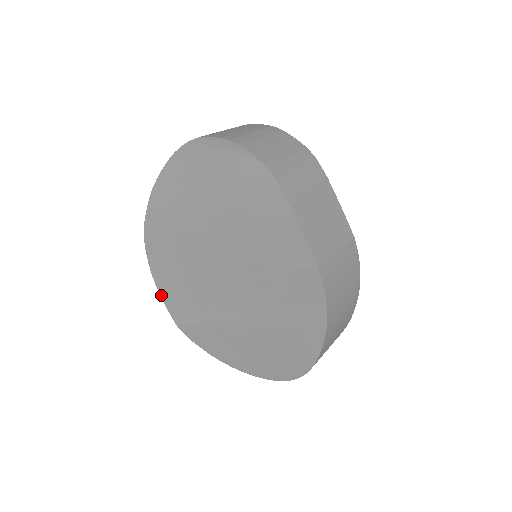
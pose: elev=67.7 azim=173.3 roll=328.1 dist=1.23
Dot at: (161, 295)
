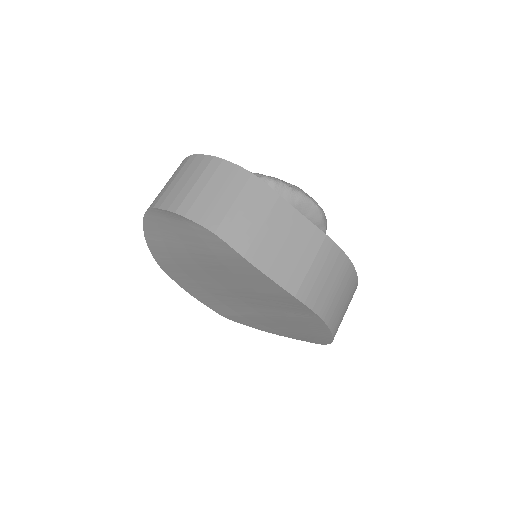
Dot at: occluded
